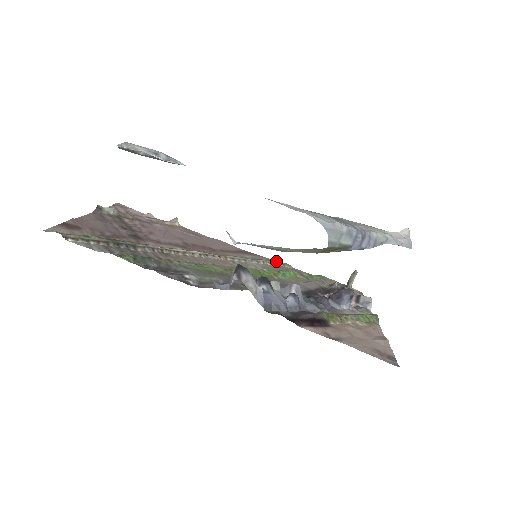
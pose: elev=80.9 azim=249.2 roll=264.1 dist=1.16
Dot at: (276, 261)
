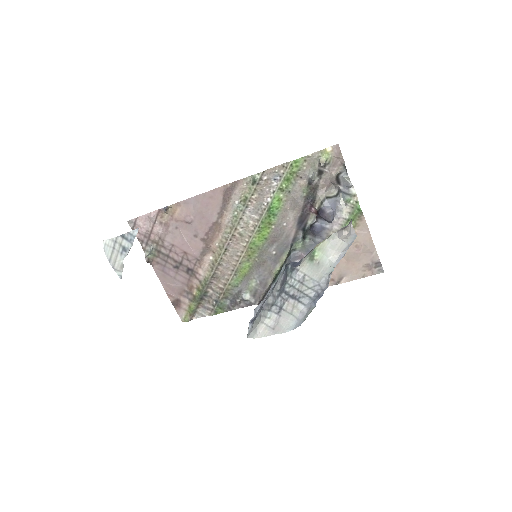
Dot at: (253, 183)
